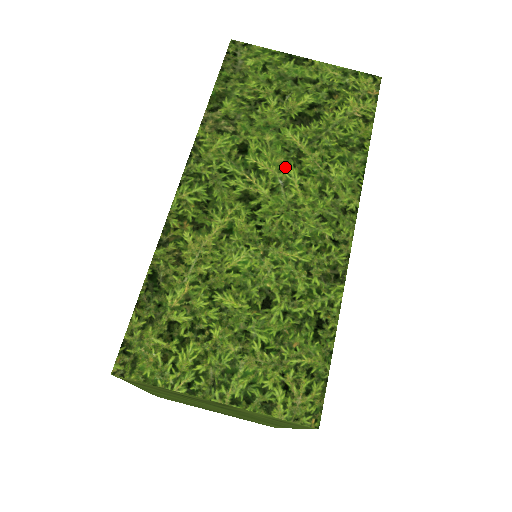
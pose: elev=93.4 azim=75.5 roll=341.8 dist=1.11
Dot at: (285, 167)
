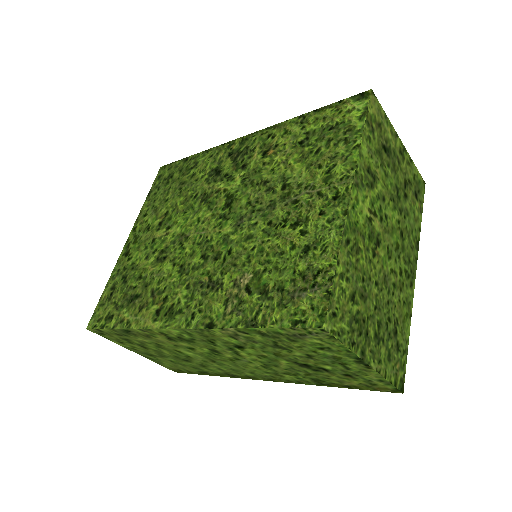
Dot at: (256, 361)
